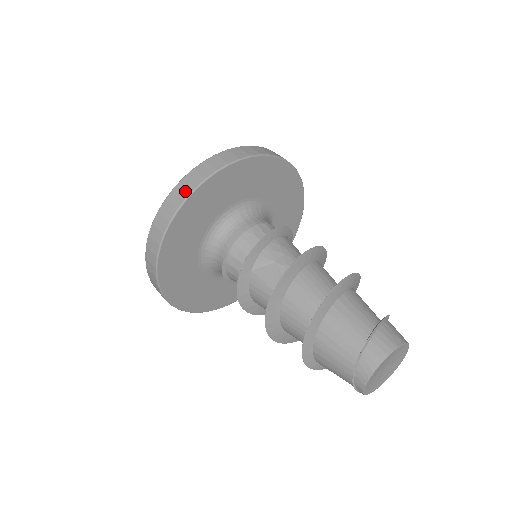
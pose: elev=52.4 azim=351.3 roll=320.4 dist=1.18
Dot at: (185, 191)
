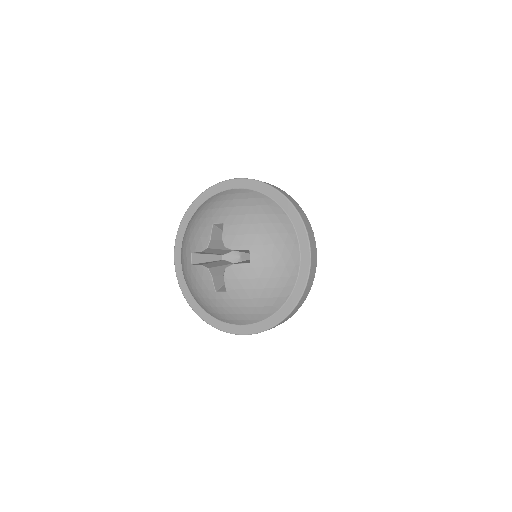
Dot at: (297, 309)
